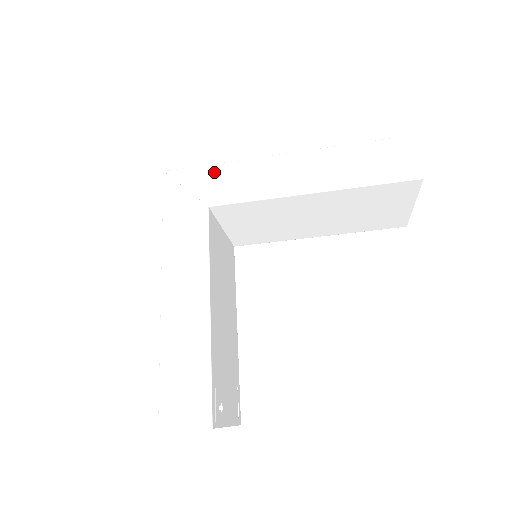
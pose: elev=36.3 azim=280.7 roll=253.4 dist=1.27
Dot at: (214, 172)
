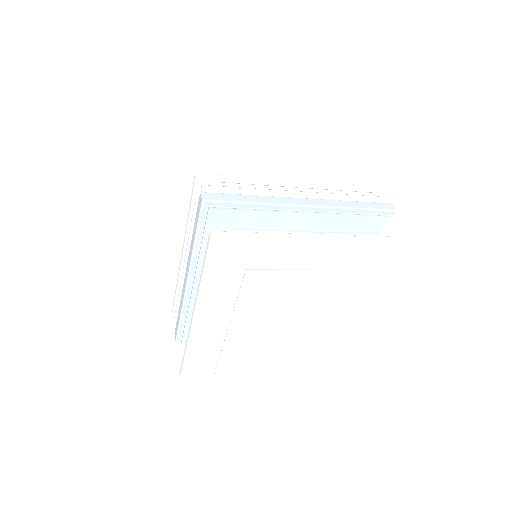
Dot at: (260, 245)
